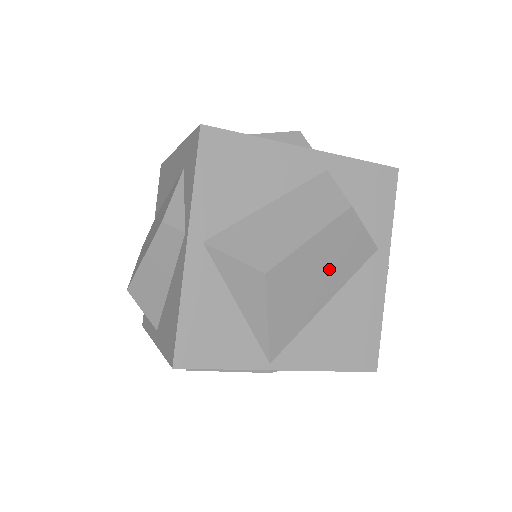
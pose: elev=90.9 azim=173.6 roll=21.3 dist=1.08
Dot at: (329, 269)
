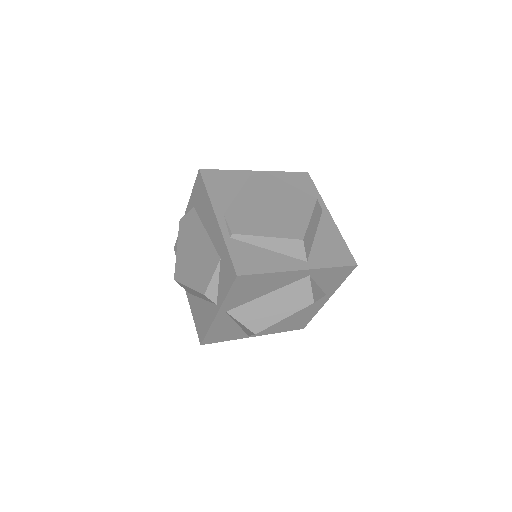
Dot at: occluded
